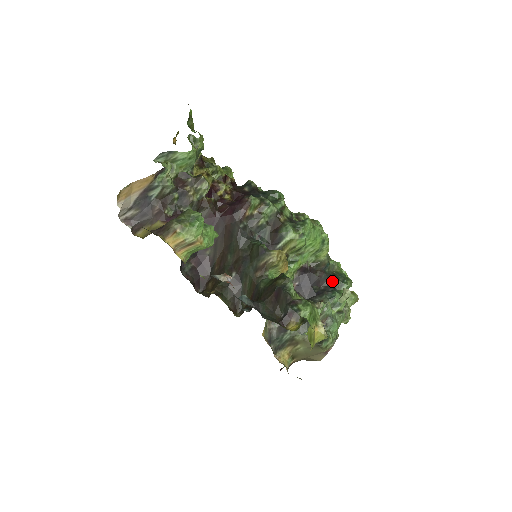
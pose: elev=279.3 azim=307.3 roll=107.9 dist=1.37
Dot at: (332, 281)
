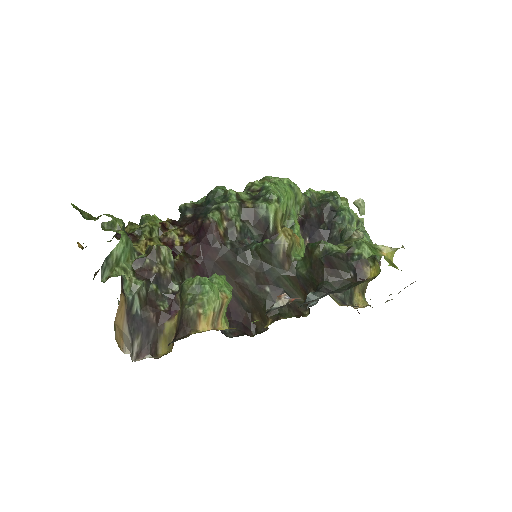
Dot at: (327, 208)
